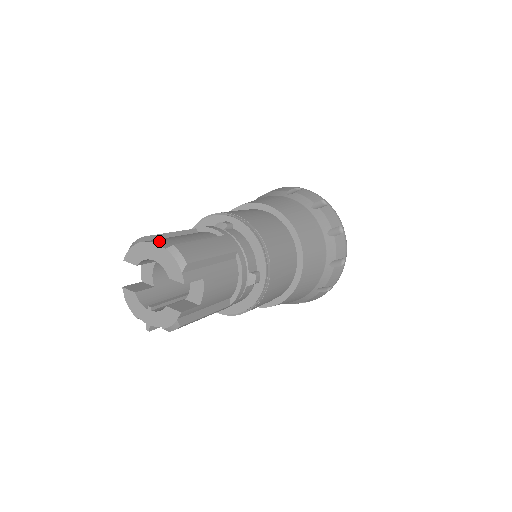
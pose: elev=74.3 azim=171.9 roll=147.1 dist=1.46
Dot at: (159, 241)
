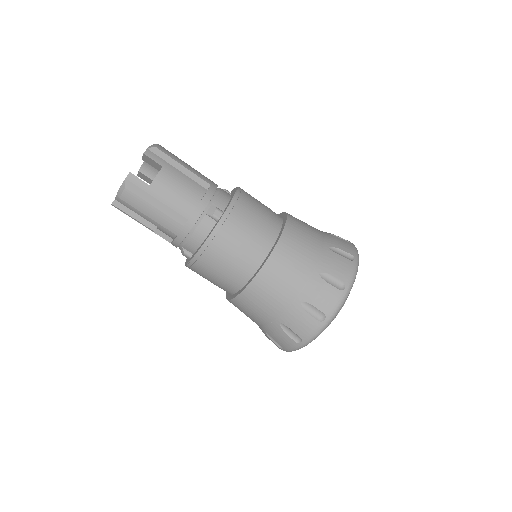
Dot at: occluded
